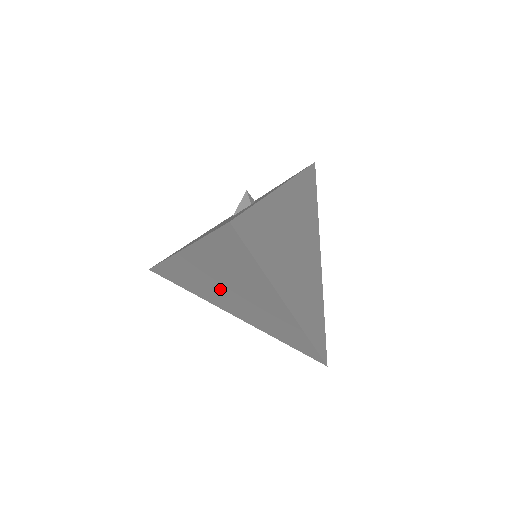
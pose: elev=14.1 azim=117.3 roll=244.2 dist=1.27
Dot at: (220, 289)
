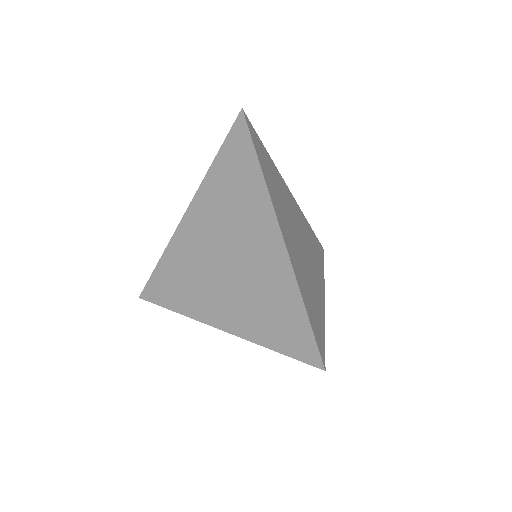
Dot at: (212, 264)
